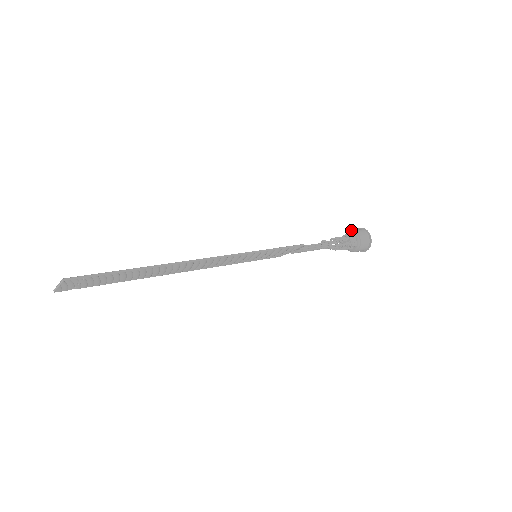
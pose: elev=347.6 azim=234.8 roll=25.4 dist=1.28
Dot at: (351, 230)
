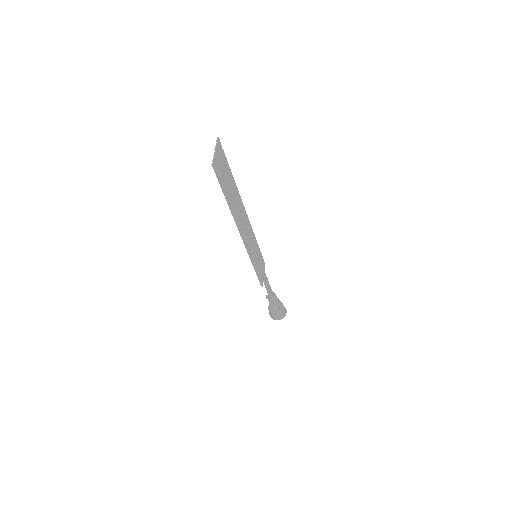
Dot at: (268, 306)
